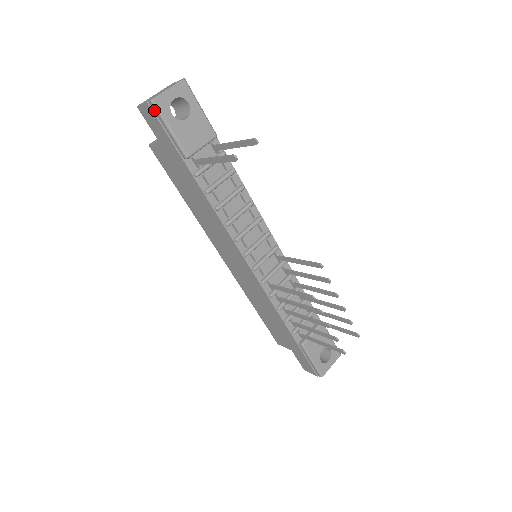
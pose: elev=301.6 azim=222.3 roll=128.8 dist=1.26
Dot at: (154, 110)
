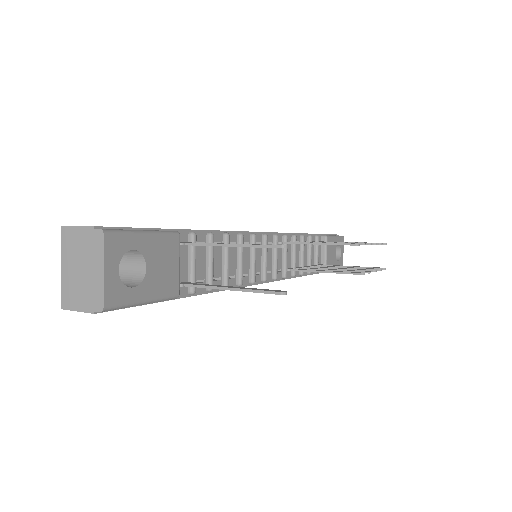
Dot at: (109, 309)
